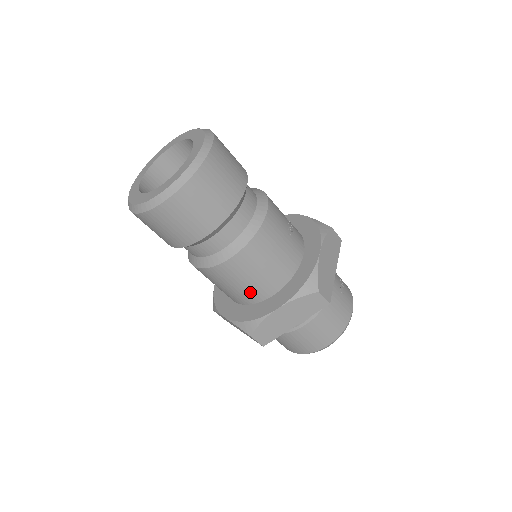
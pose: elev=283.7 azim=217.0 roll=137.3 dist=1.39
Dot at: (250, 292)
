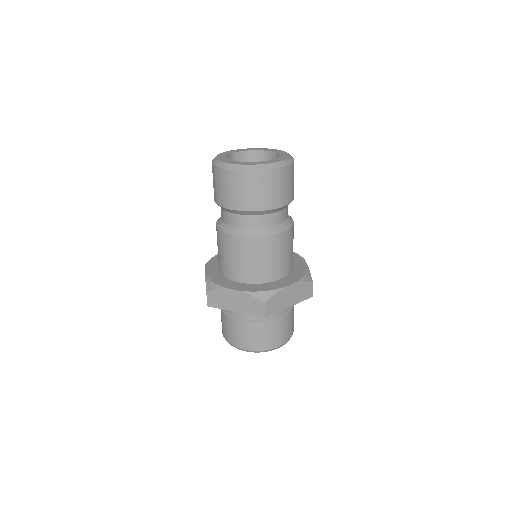
Dot at: (269, 270)
